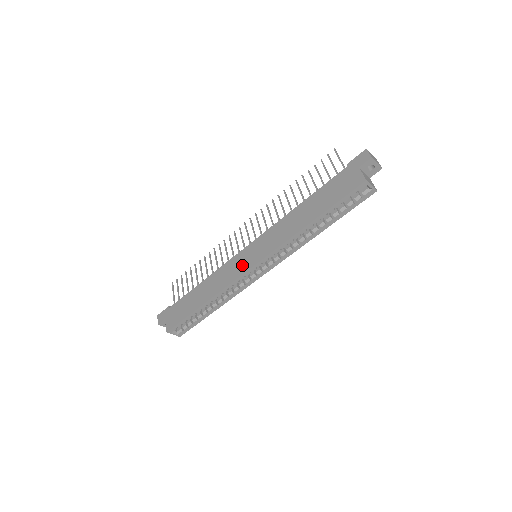
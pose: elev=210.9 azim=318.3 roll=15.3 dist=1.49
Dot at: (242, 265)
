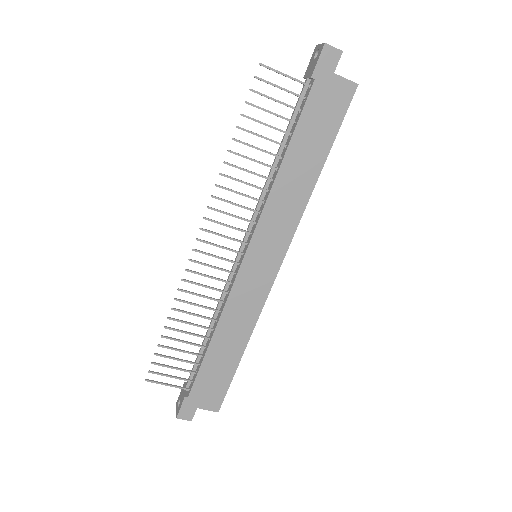
Dot at: (261, 279)
